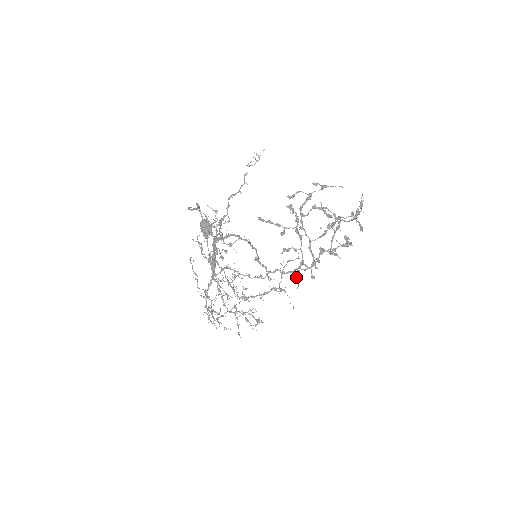
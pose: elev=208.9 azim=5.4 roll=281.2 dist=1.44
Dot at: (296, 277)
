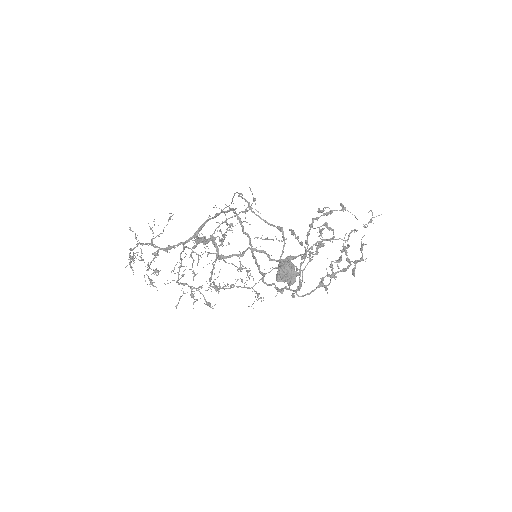
Dot at: (280, 291)
